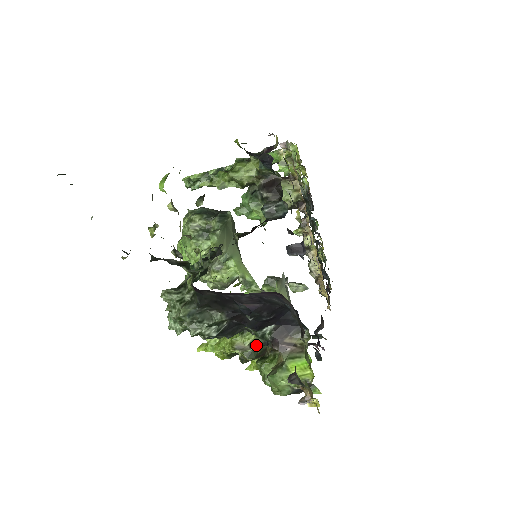
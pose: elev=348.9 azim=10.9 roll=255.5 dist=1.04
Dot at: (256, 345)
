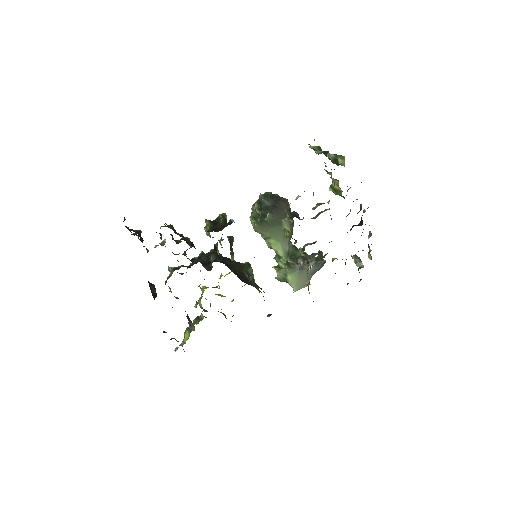
Dot at: (204, 309)
